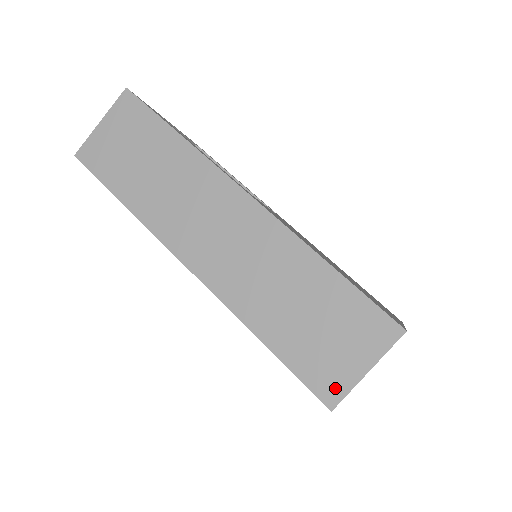
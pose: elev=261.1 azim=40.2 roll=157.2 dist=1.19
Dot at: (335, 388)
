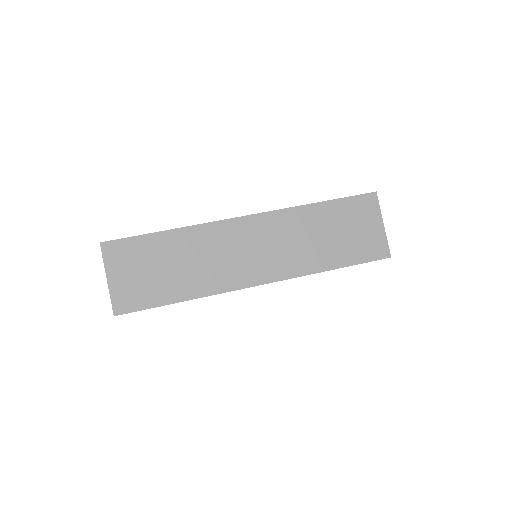
Dot at: (381, 247)
